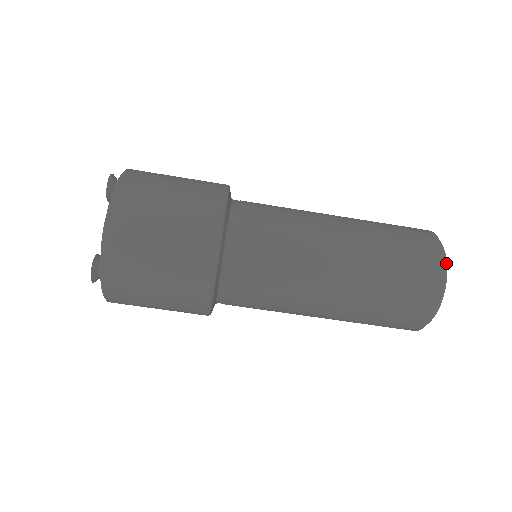
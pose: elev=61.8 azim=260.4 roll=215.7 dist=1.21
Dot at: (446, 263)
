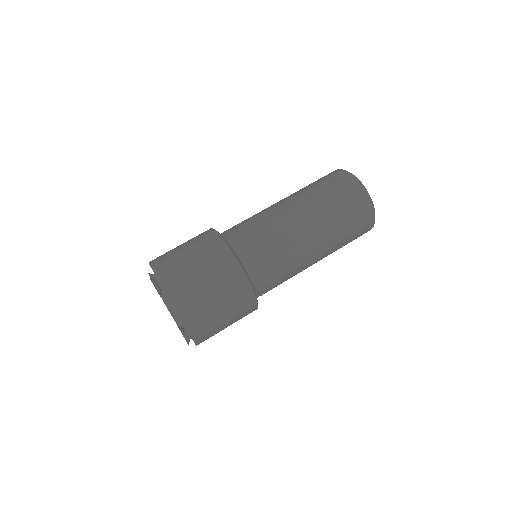
Dot at: occluded
